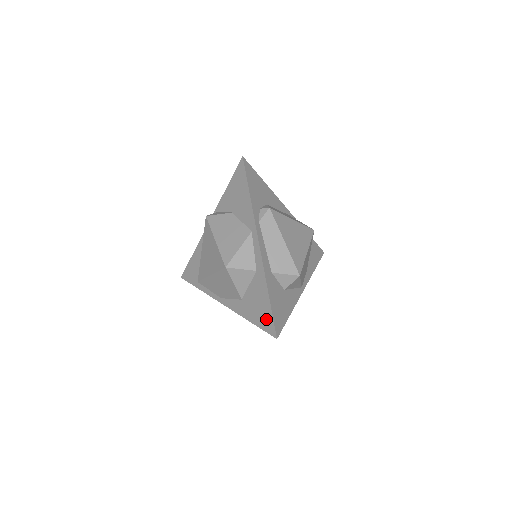
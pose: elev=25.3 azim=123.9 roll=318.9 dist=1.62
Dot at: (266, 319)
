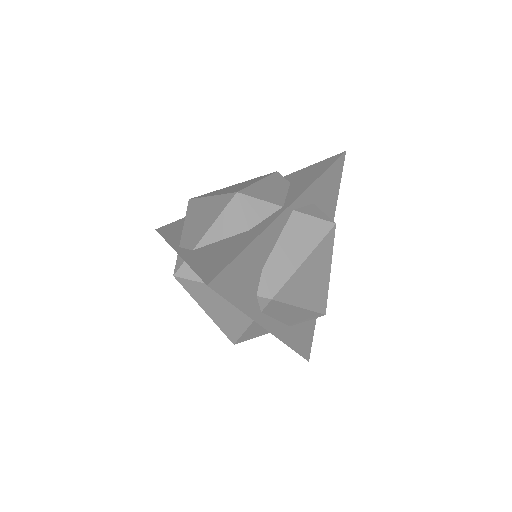
Dot at: occluded
